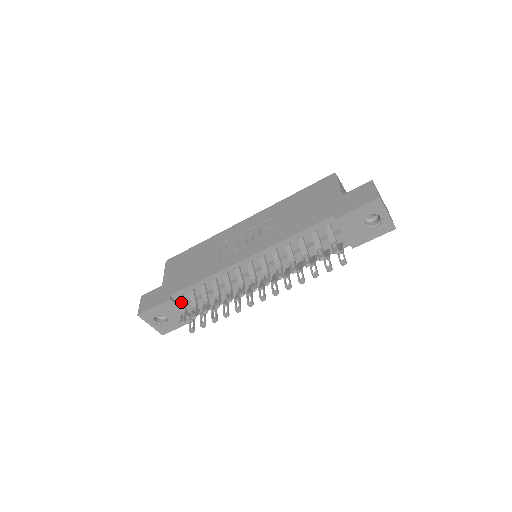
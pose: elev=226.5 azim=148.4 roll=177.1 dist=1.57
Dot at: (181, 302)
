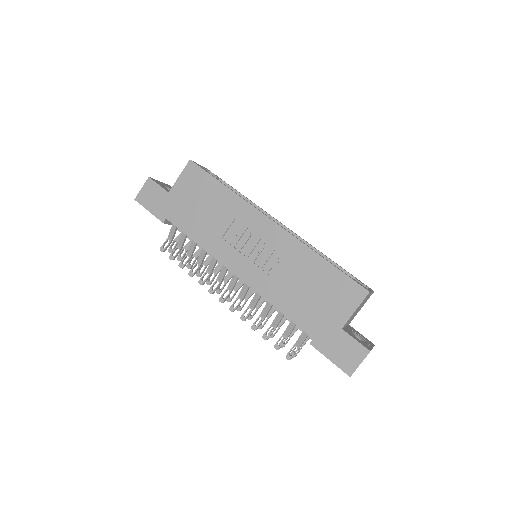
Dot at: (172, 231)
